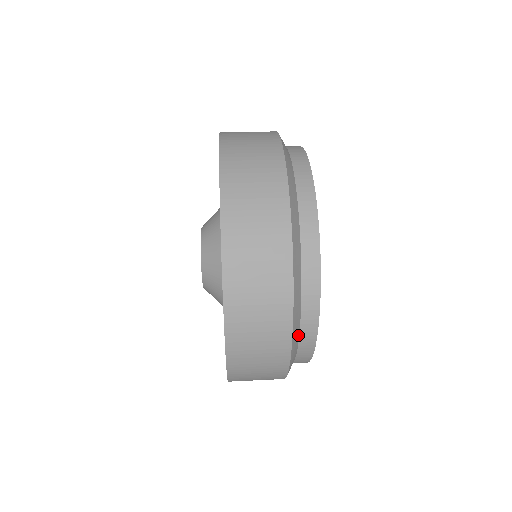
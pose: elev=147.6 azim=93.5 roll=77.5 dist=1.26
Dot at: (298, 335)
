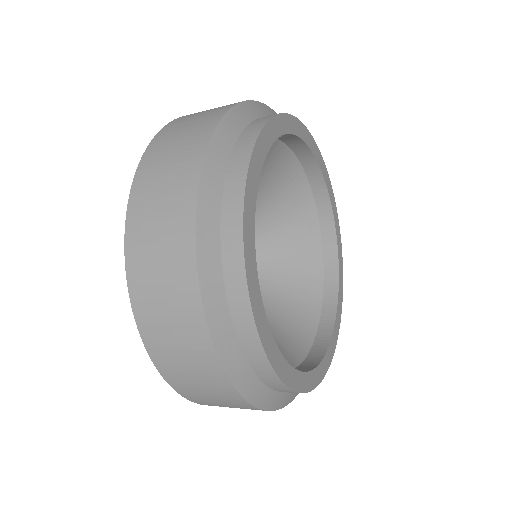
Dot at: (232, 144)
